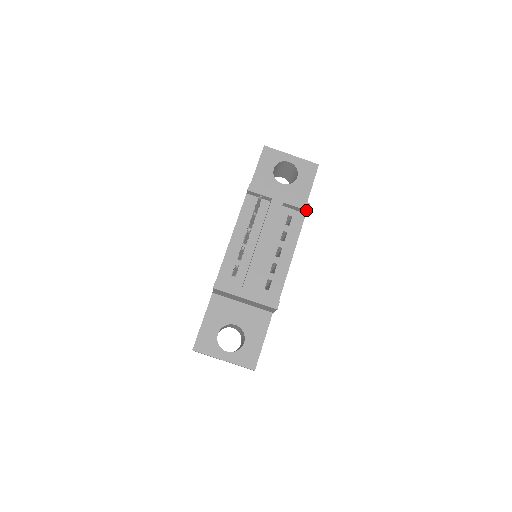
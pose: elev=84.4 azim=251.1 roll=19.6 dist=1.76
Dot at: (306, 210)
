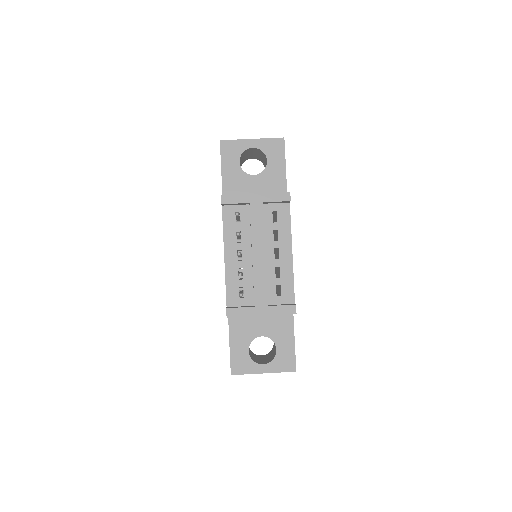
Dot at: (288, 201)
